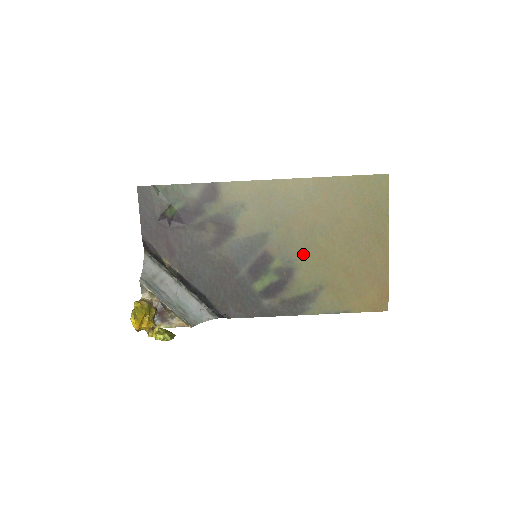
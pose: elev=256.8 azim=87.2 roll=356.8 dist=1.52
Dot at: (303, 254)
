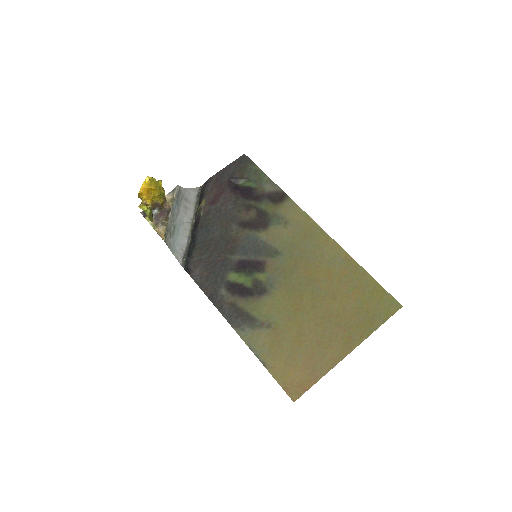
Dot at: (285, 291)
